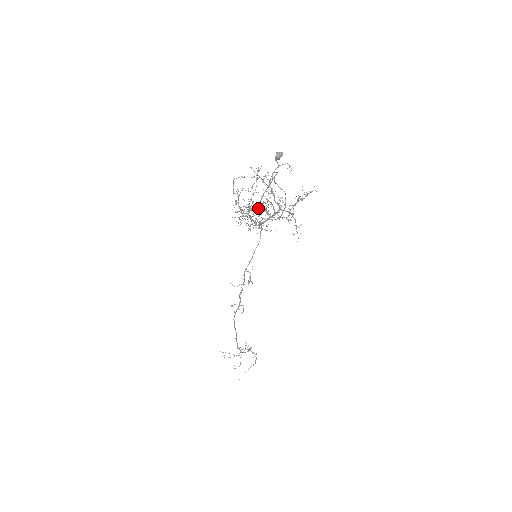
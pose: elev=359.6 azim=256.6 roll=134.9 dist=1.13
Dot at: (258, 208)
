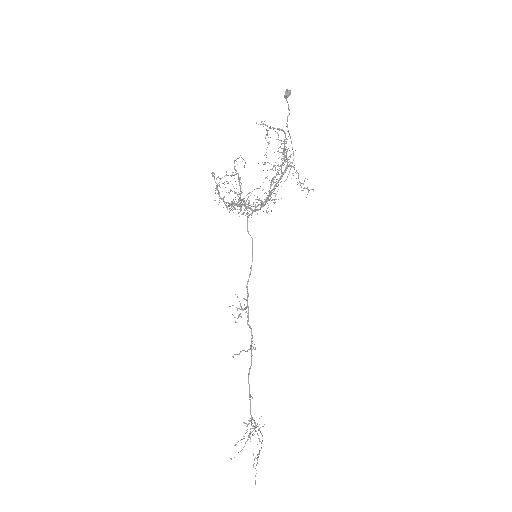
Dot at: occluded
